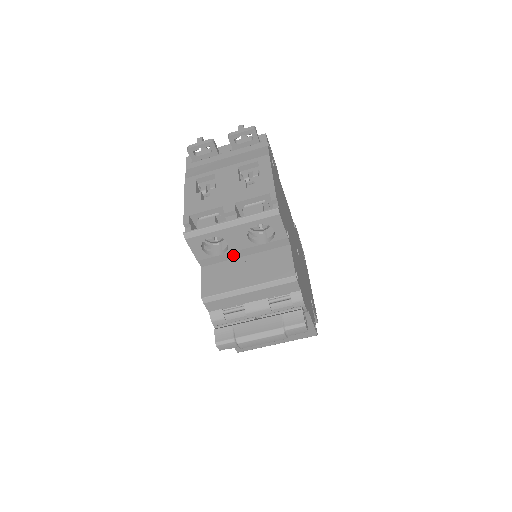
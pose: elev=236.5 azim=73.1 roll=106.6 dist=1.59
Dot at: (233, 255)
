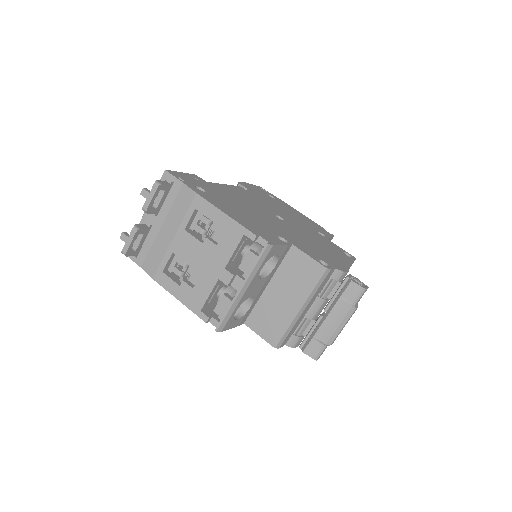
Dot at: (259, 295)
